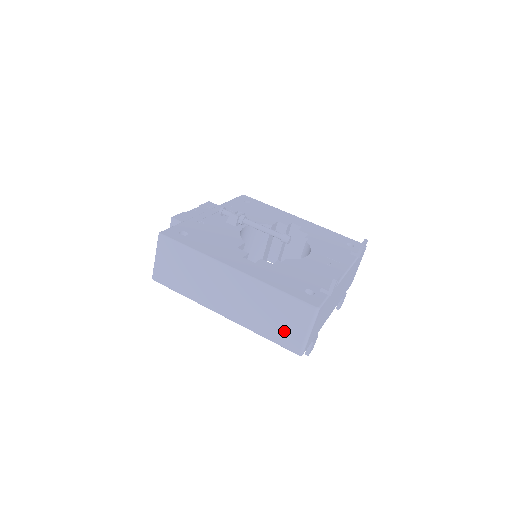
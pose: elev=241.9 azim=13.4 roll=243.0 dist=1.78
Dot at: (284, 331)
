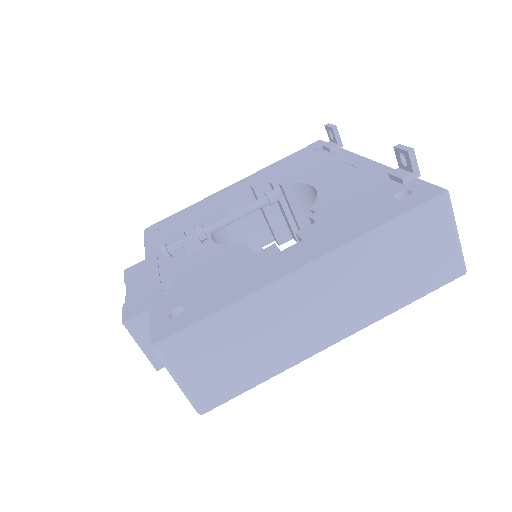
Dot at: (428, 267)
